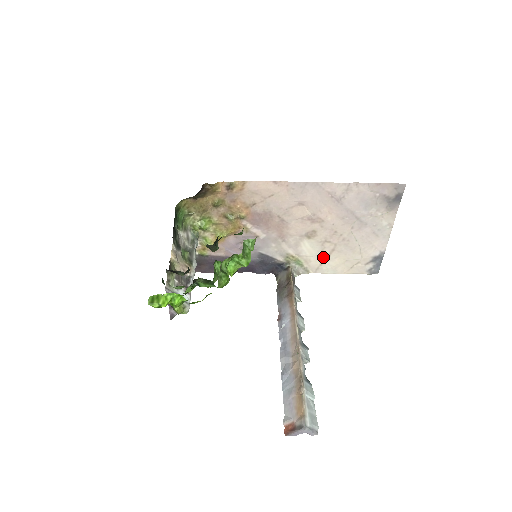
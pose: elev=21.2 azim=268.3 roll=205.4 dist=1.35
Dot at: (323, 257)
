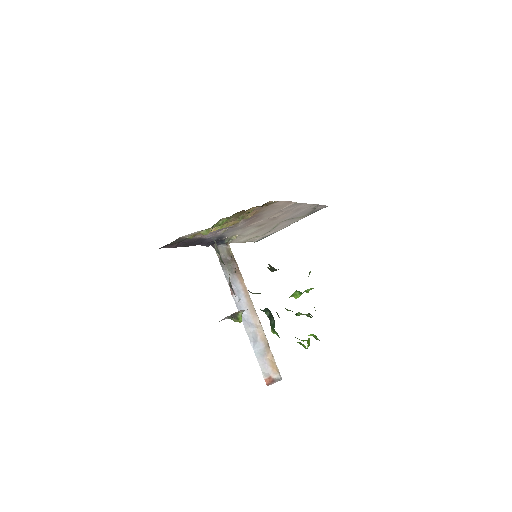
Dot at: (248, 235)
